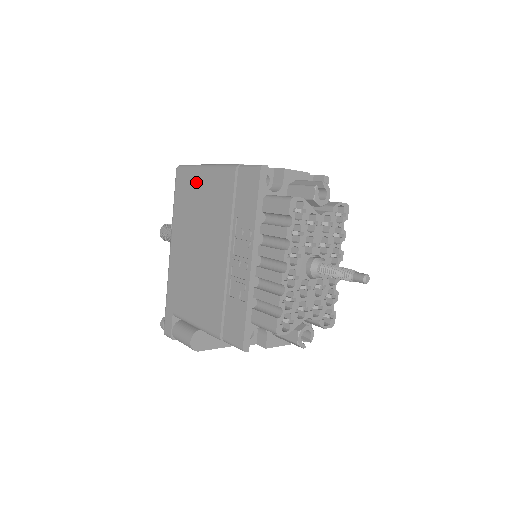
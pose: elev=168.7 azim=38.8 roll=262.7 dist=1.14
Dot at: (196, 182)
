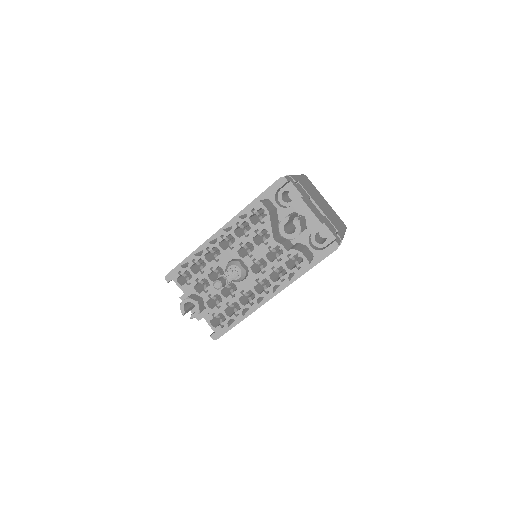
Dot at: occluded
